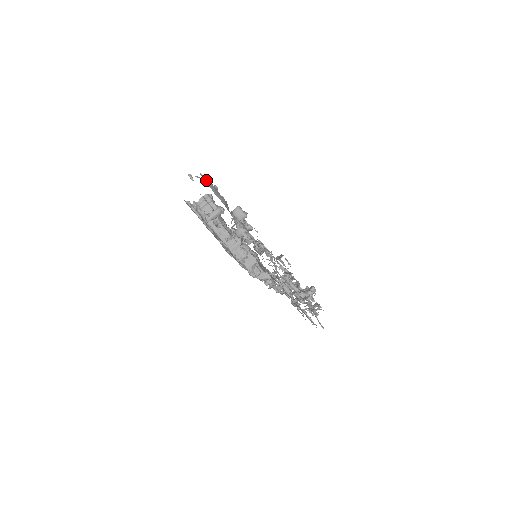
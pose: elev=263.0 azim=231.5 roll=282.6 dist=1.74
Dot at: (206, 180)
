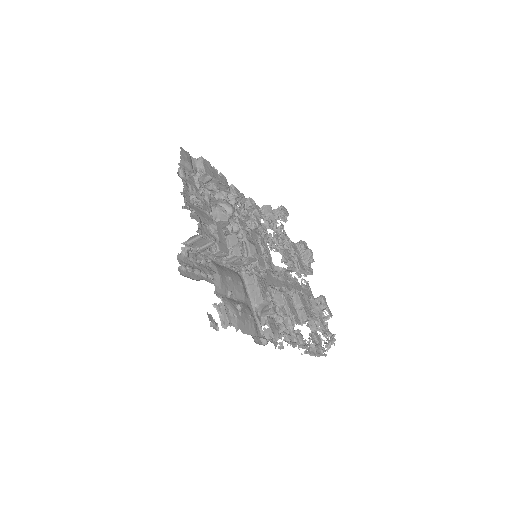
Dot at: (234, 324)
